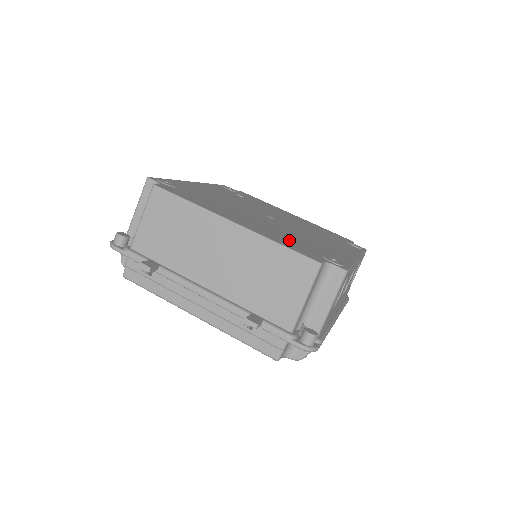
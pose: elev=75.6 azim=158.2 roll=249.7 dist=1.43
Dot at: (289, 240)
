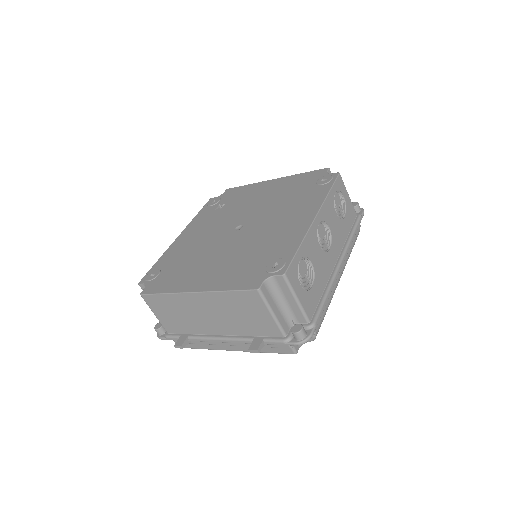
Dot at: (240, 269)
